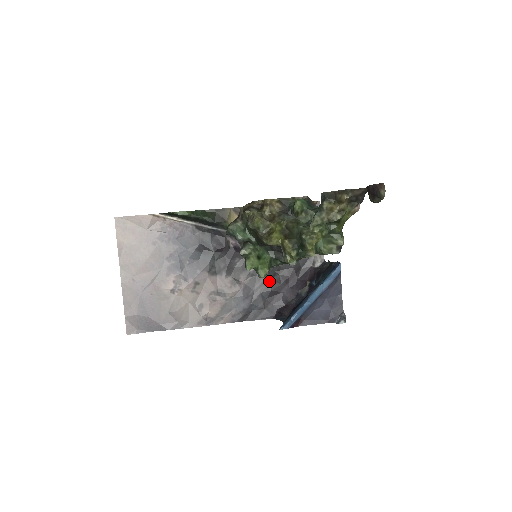
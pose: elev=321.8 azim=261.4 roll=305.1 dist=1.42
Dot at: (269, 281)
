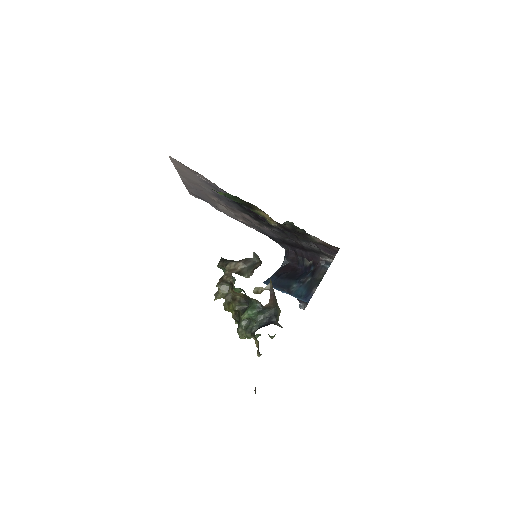
Dot at: (286, 240)
